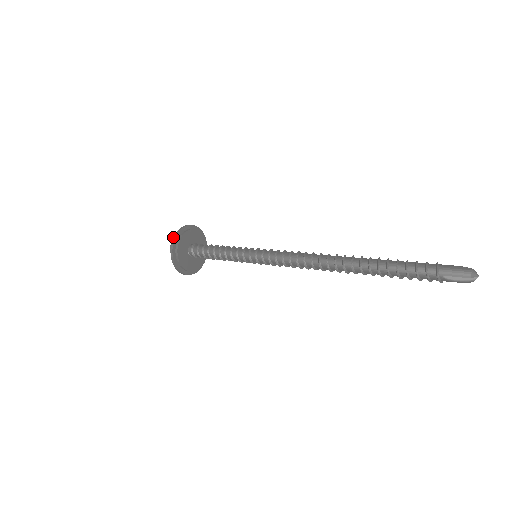
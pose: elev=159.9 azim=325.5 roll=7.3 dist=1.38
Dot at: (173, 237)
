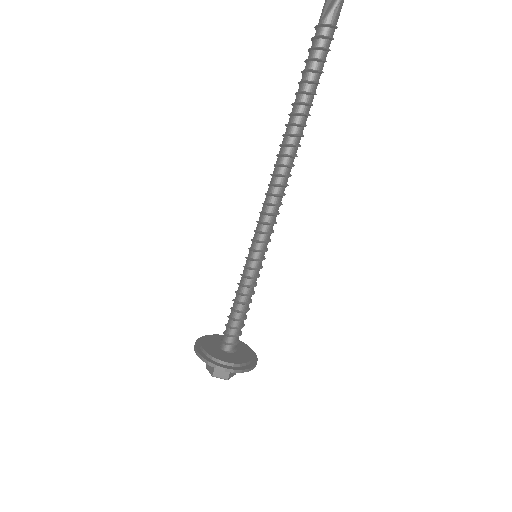
Dot at: occluded
